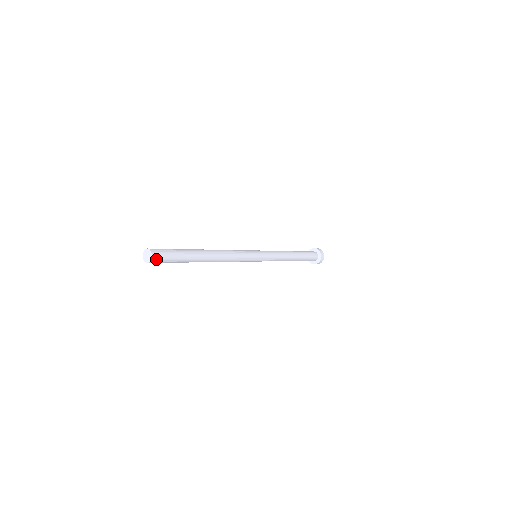
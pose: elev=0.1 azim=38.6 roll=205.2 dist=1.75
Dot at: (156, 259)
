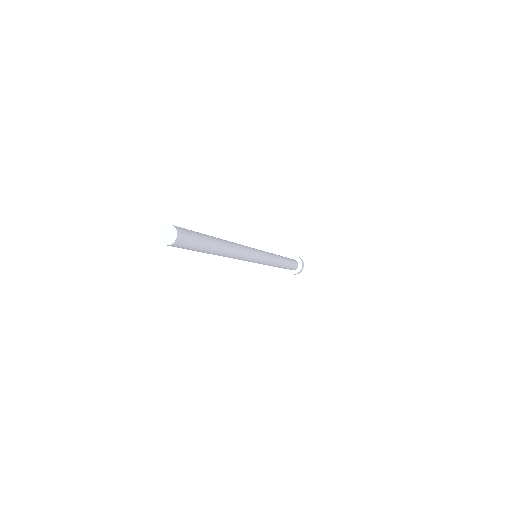
Dot at: (180, 240)
